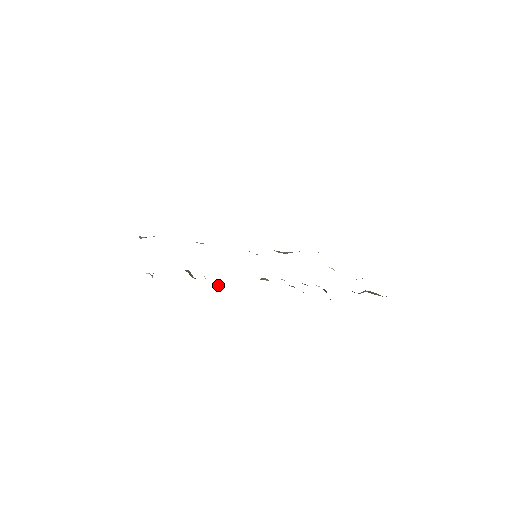
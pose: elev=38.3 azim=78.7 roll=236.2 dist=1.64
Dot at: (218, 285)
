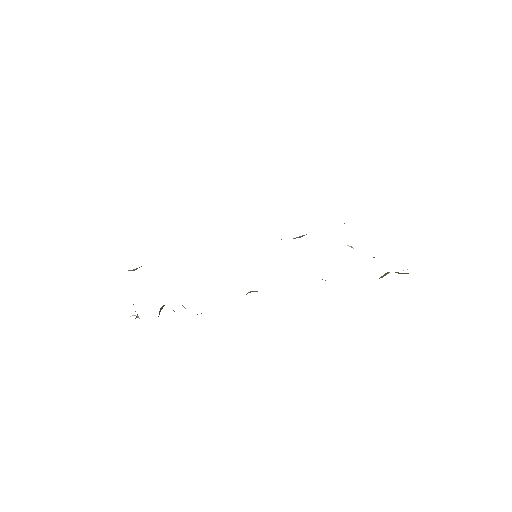
Dot at: occluded
